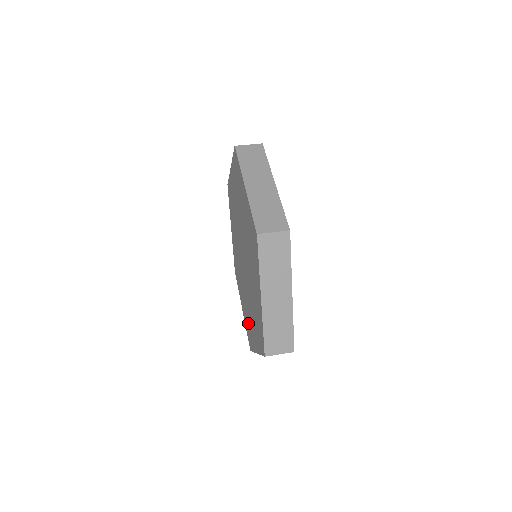
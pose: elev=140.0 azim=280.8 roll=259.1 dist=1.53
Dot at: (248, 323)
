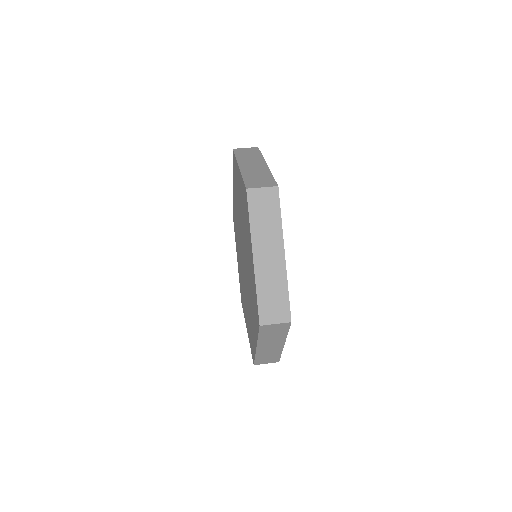
Dot at: occluded
